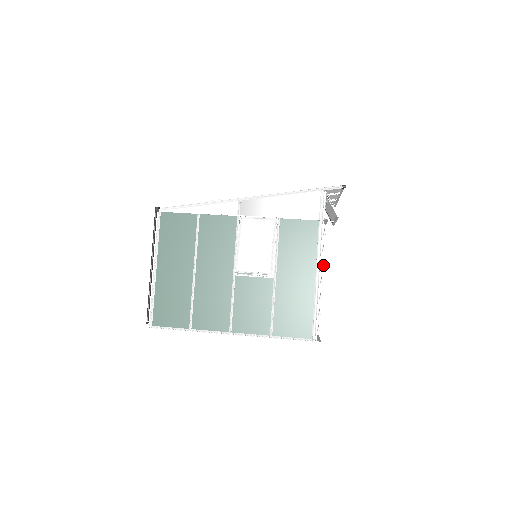
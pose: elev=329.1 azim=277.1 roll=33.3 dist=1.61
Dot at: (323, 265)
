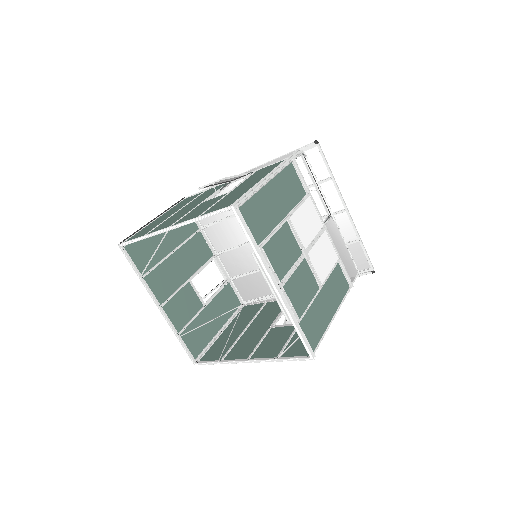
Dot at: (293, 210)
